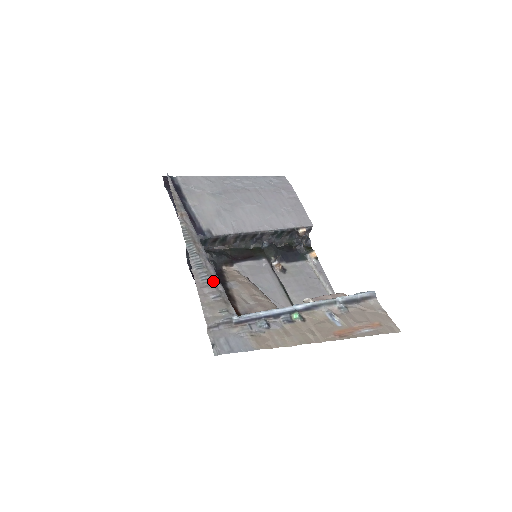
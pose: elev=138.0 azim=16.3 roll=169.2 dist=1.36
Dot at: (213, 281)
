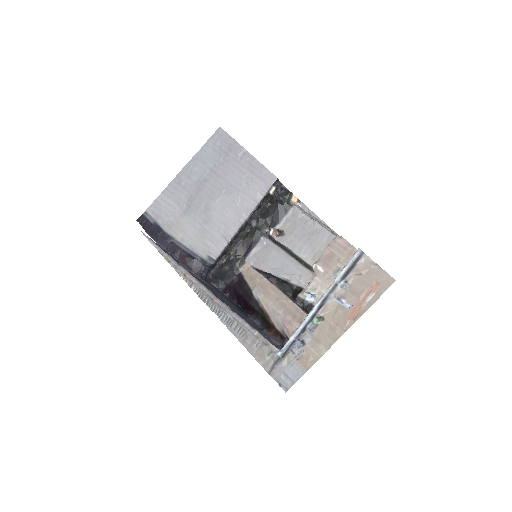
Dot at: (247, 331)
